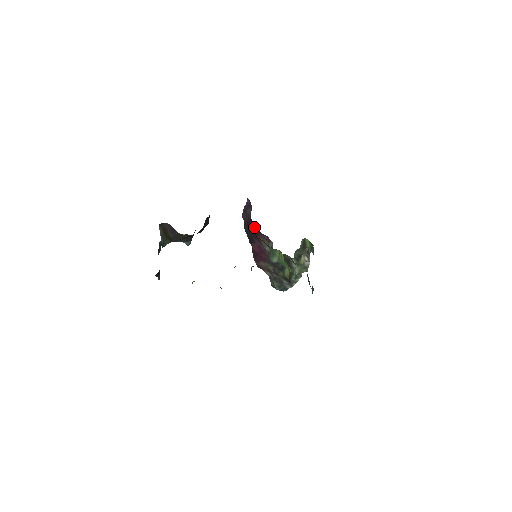
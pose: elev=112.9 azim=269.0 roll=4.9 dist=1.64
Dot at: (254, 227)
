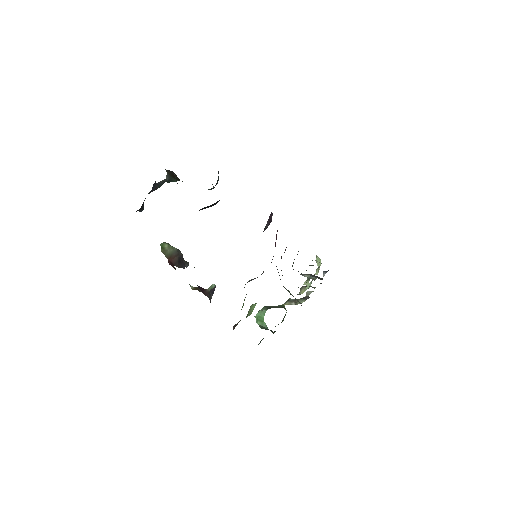
Dot at: occluded
